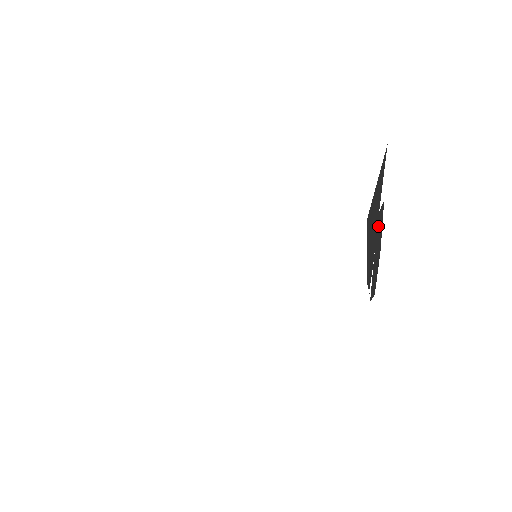
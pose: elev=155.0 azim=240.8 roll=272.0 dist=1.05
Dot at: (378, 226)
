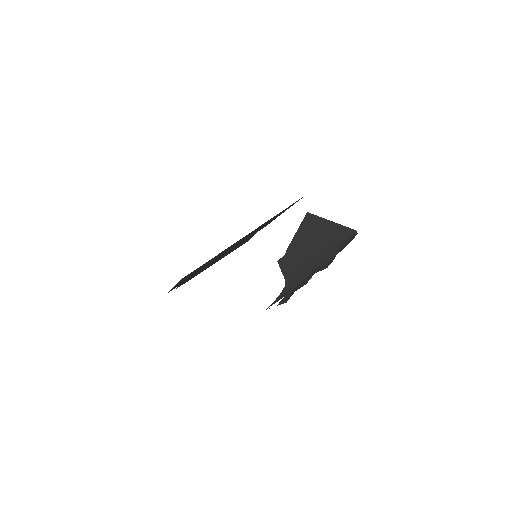
Dot at: (315, 237)
